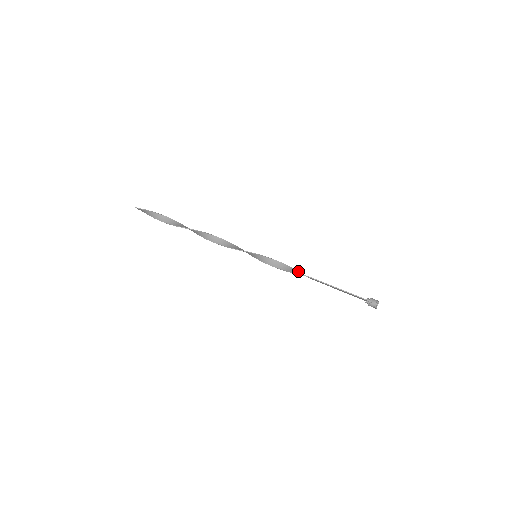
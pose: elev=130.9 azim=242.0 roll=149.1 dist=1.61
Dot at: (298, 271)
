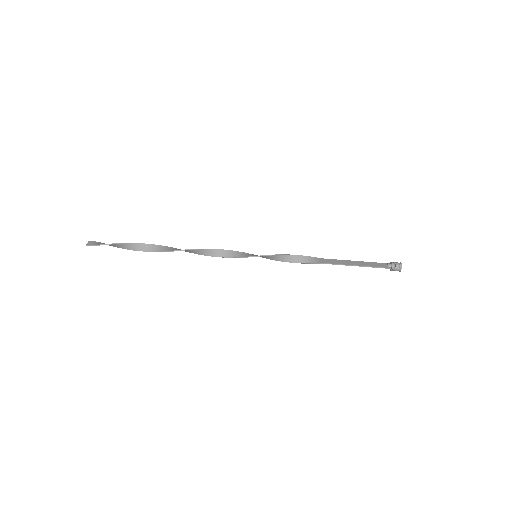
Dot at: (307, 257)
